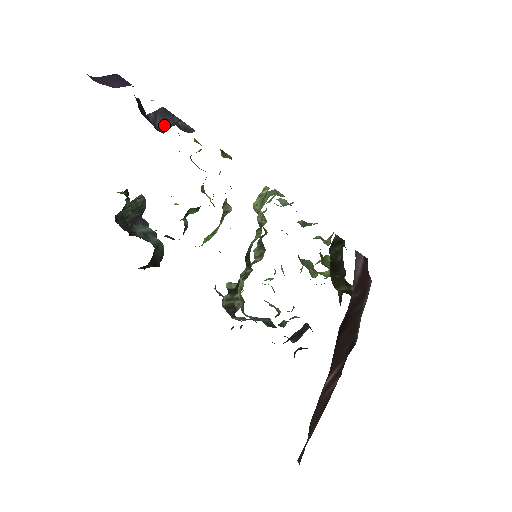
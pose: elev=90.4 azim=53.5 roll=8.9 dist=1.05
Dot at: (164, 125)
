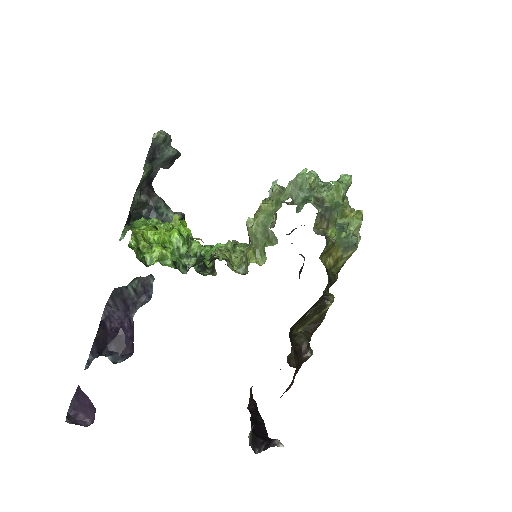
Dot at: (124, 305)
